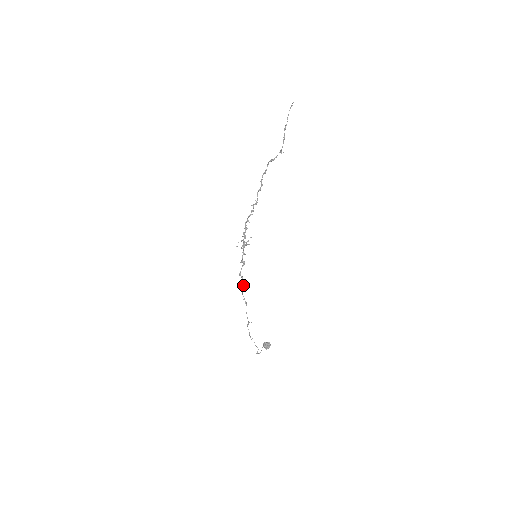
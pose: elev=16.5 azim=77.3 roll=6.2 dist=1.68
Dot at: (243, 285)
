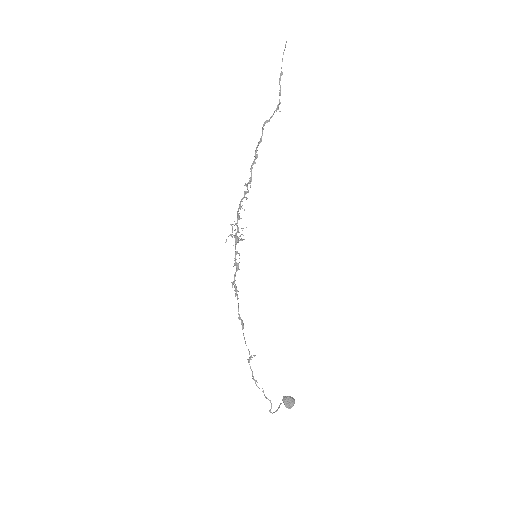
Dot at: (237, 298)
